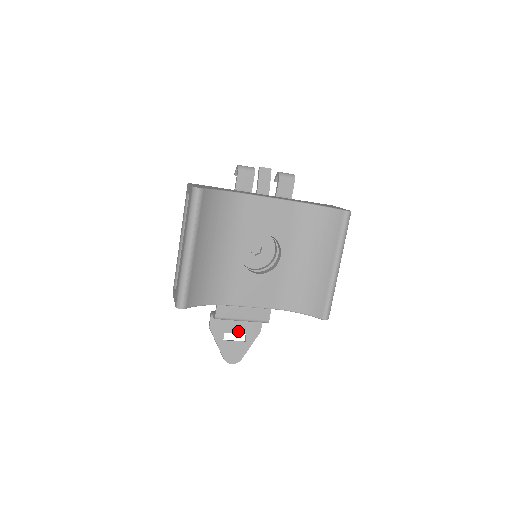
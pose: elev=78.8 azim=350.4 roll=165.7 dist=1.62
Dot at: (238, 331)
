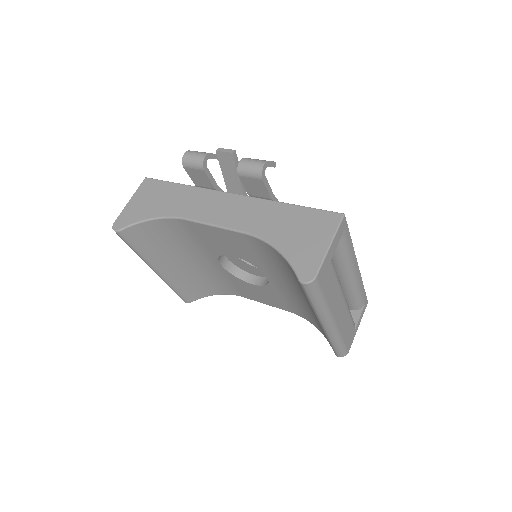
Dot at: occluded
